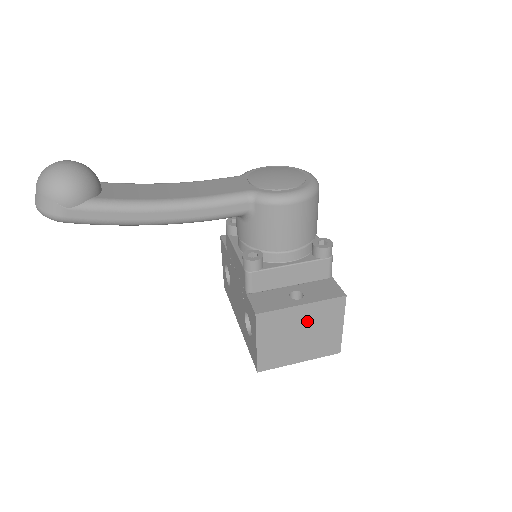
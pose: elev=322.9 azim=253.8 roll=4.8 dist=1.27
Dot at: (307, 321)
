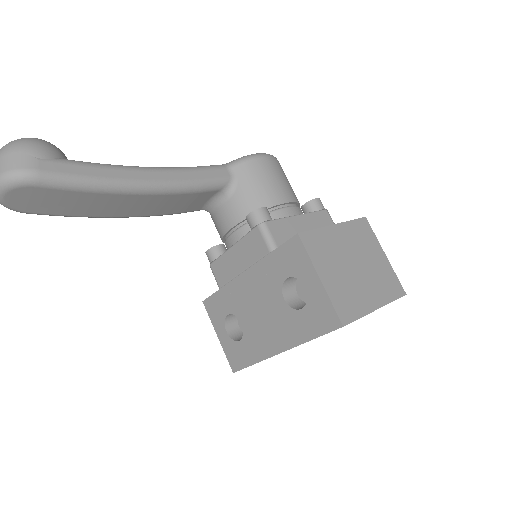
Dot at: (351, 247)
